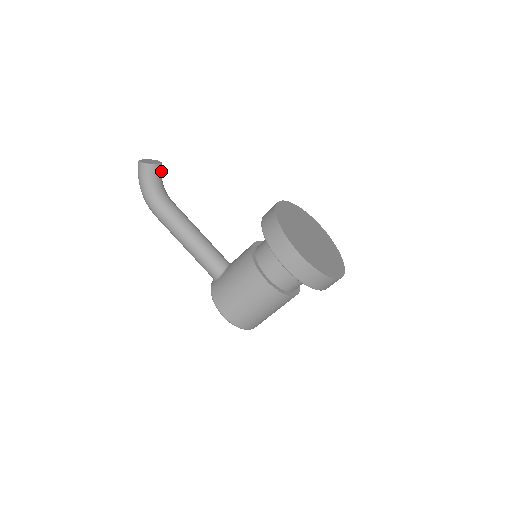
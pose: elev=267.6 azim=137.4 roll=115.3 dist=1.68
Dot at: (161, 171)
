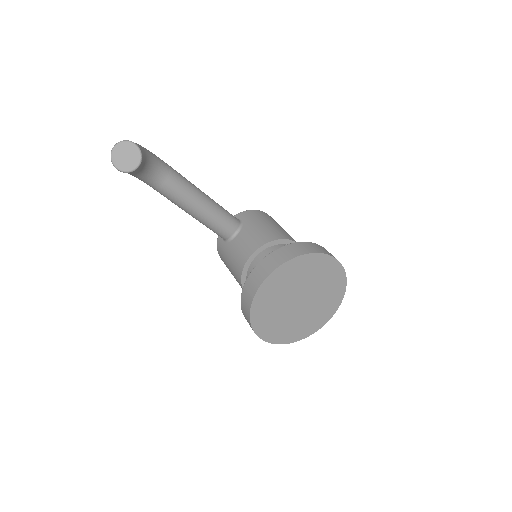
Dot at: (143, 164)
